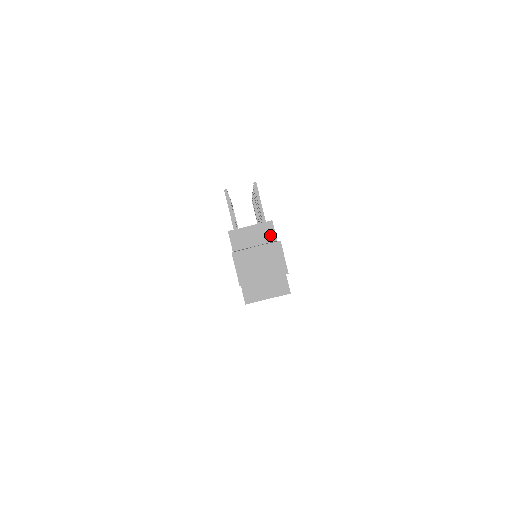
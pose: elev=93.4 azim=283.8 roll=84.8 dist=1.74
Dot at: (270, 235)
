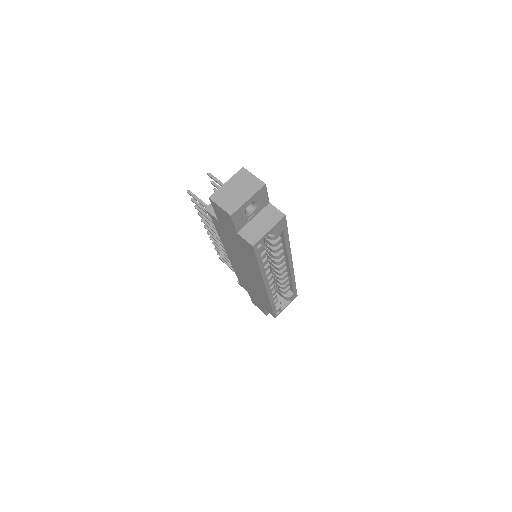
Dot at: occluded
